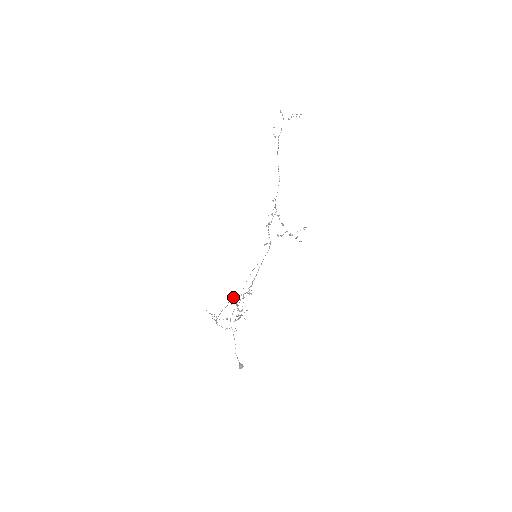
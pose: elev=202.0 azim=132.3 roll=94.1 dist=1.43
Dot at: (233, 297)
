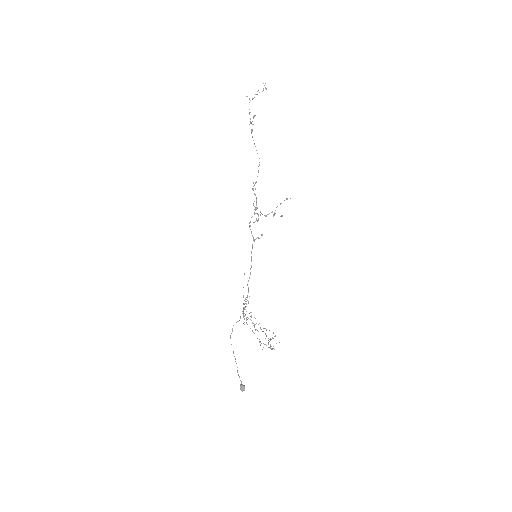
Dot at: occluded
